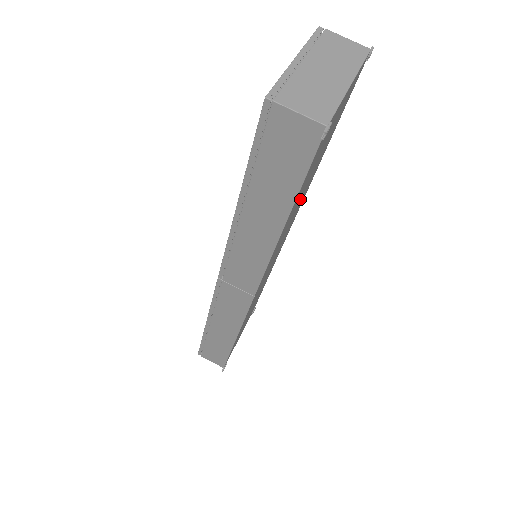
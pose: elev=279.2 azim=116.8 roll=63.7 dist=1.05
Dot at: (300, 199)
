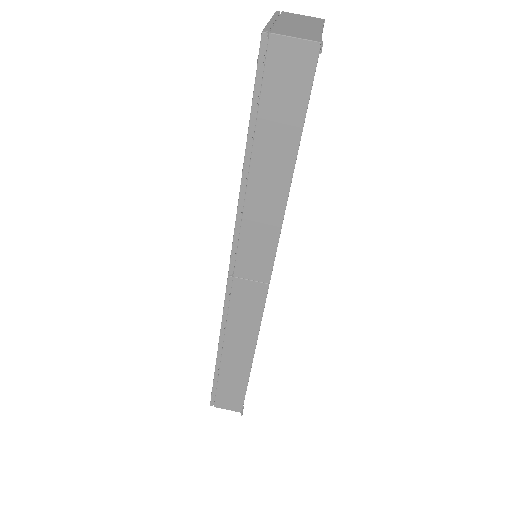
Dot at: occluded
